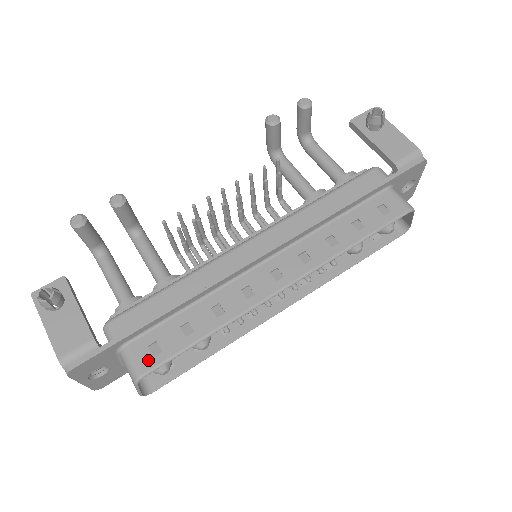
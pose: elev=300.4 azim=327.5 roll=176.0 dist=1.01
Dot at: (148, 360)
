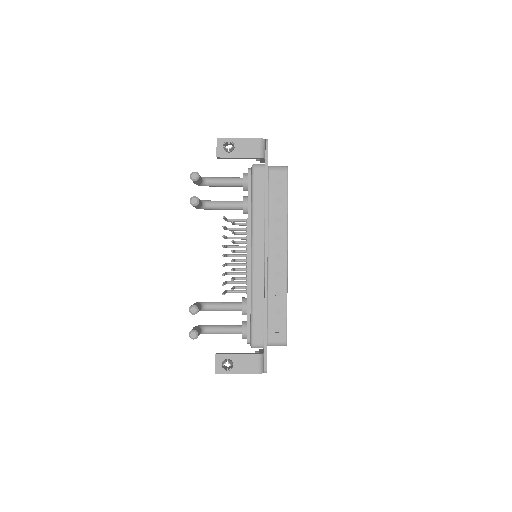
Dot at: (281, 336)
